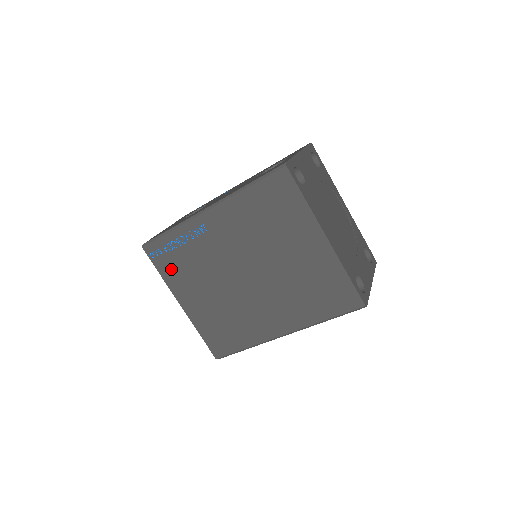
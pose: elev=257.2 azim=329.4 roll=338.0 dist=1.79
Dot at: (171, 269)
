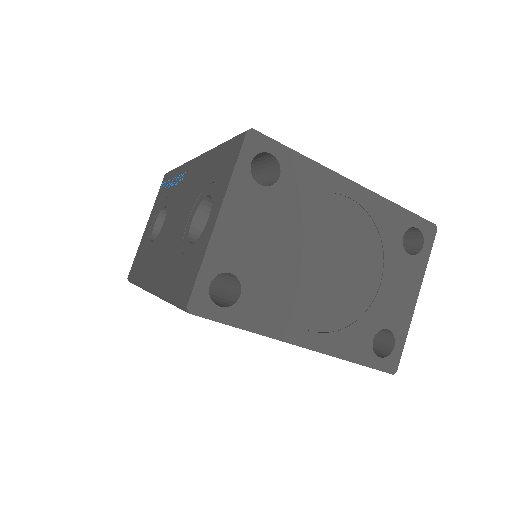
Dot at: occluded
